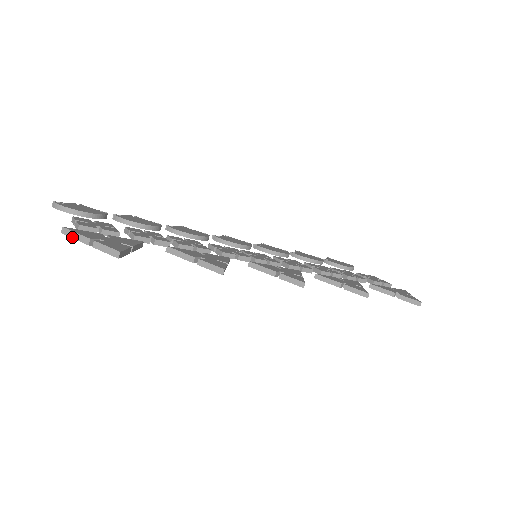
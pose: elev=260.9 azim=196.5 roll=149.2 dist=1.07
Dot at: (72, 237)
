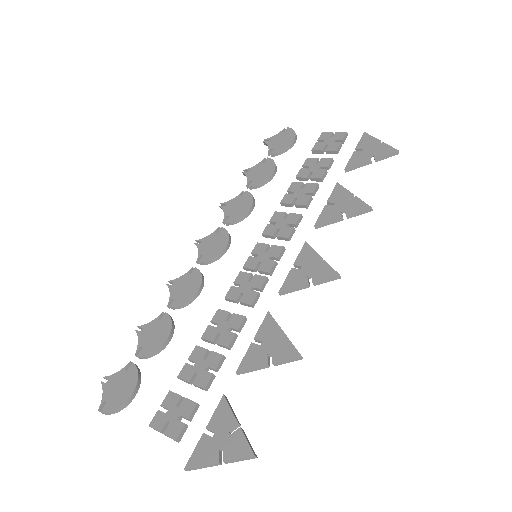
Dot at: occluded
